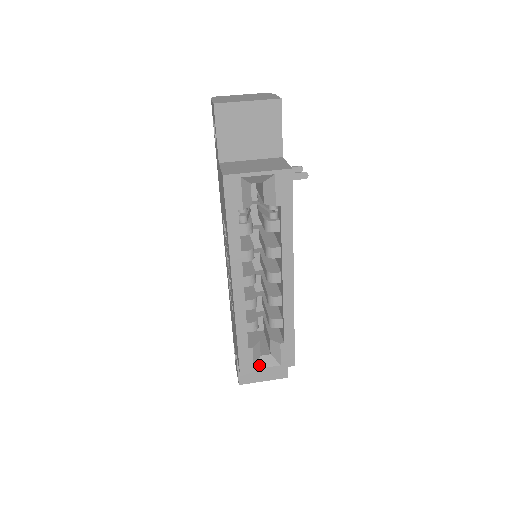
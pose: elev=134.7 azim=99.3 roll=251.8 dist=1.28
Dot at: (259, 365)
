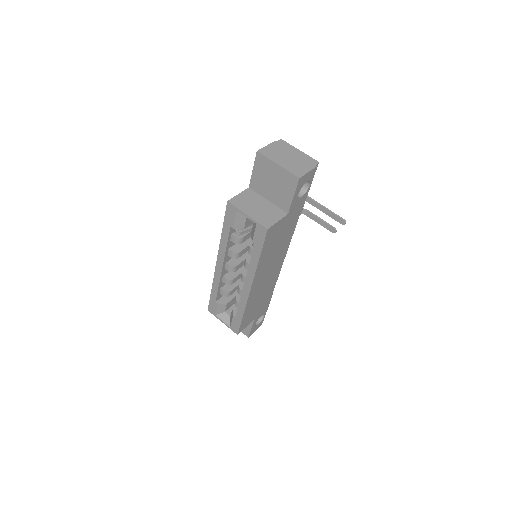
Dot at: (220, 316)
